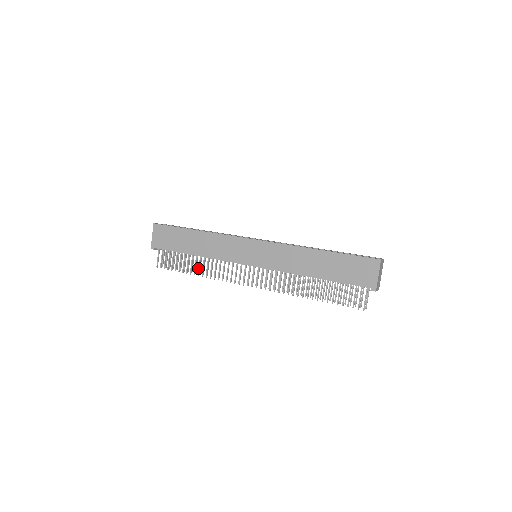
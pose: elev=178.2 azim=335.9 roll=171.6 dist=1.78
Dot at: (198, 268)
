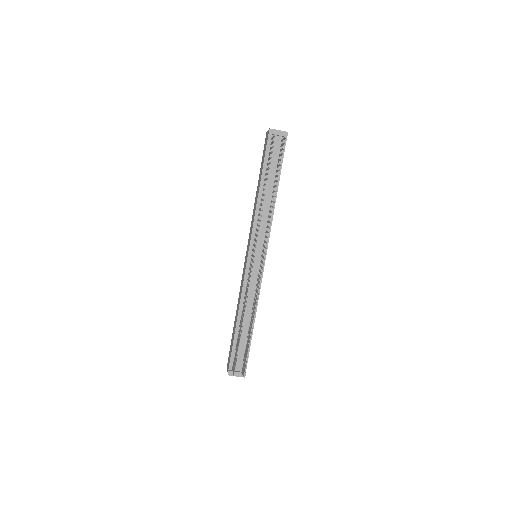
Dot at: occluded
